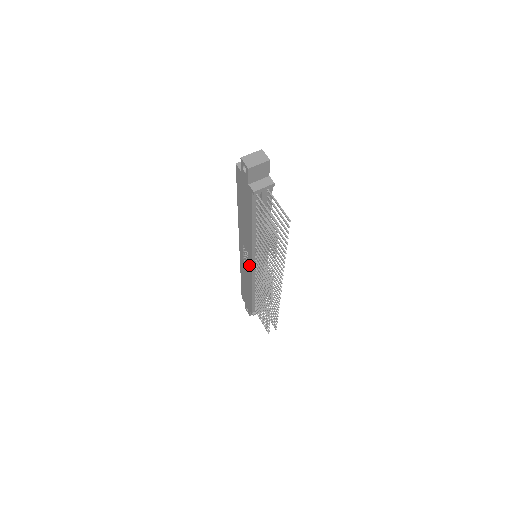
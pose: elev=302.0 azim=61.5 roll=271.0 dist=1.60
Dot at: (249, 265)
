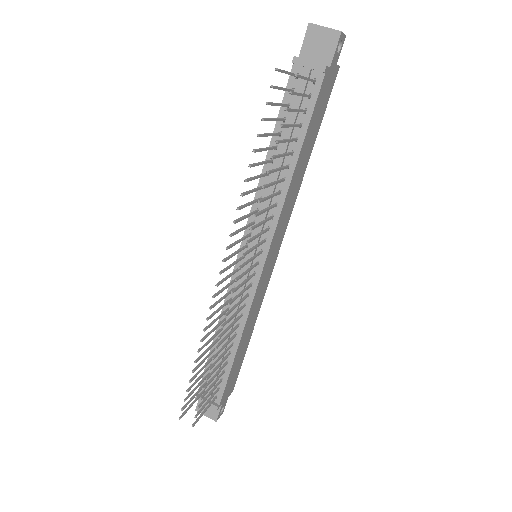
Dot at: occluded
